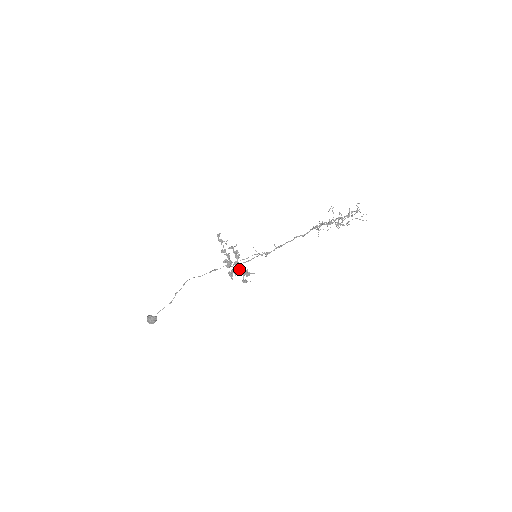
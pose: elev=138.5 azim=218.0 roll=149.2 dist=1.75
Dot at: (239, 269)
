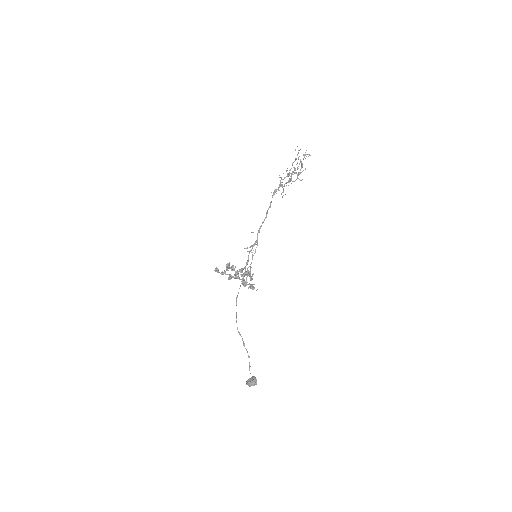
Dot at: (238, 275)
